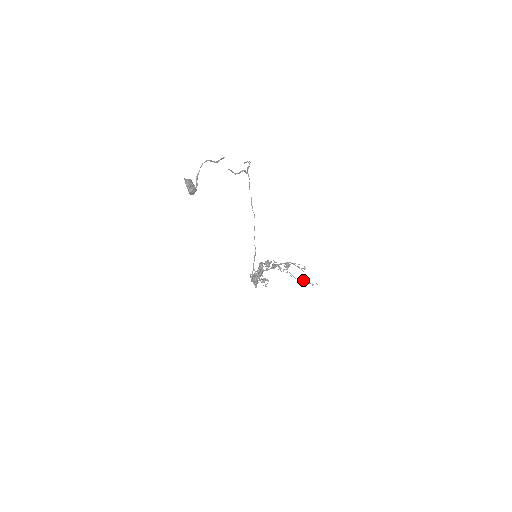
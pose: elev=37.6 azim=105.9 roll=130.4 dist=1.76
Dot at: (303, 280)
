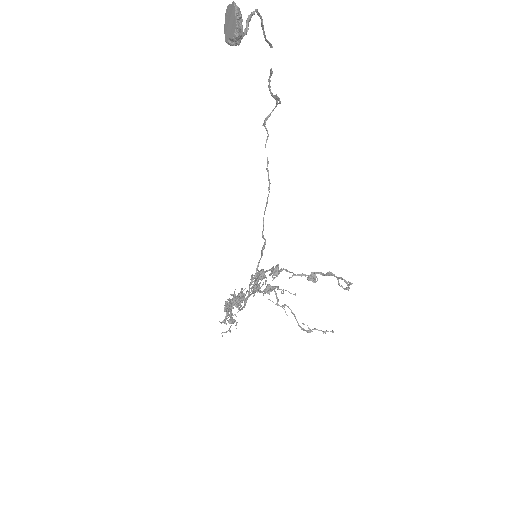
Dot at: occluded
